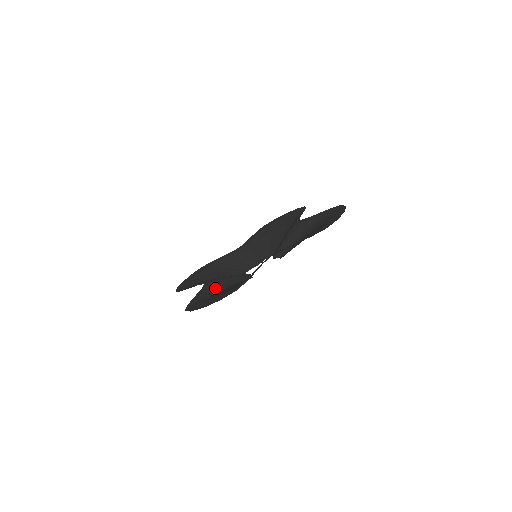
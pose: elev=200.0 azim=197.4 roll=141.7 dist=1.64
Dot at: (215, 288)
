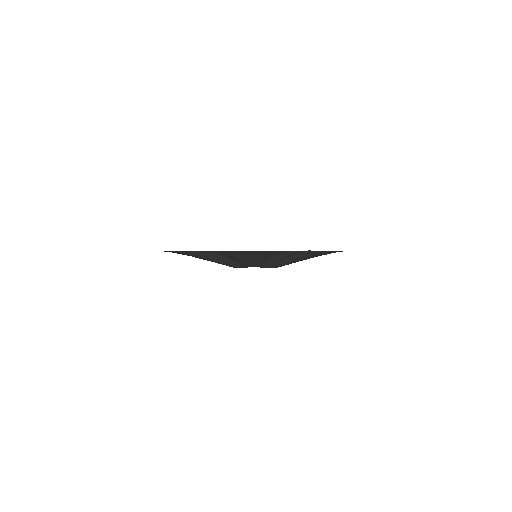
Dot at: occluded
